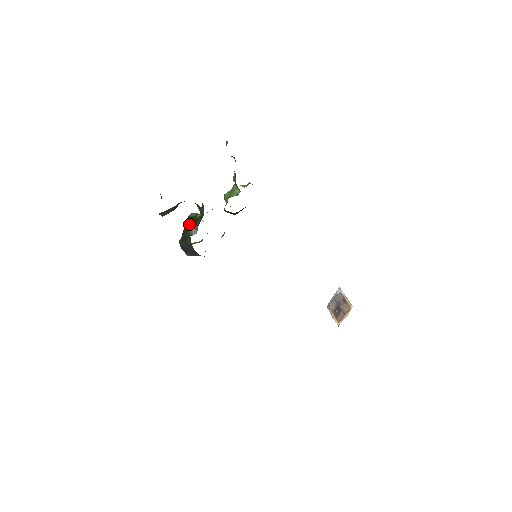
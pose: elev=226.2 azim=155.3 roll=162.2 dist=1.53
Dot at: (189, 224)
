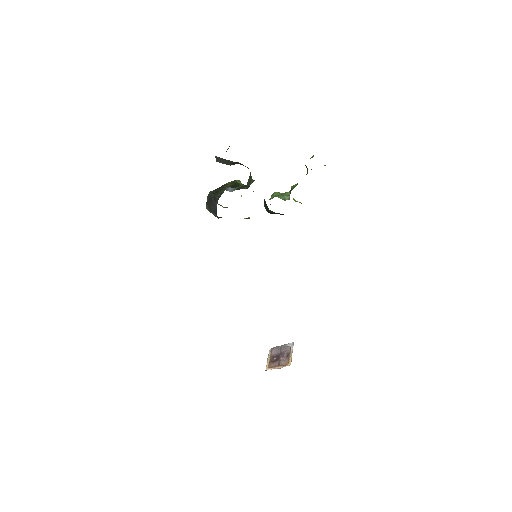
Dot at: (230, 185)
